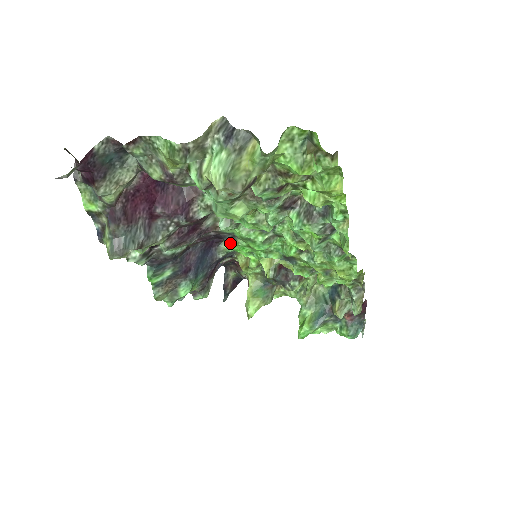
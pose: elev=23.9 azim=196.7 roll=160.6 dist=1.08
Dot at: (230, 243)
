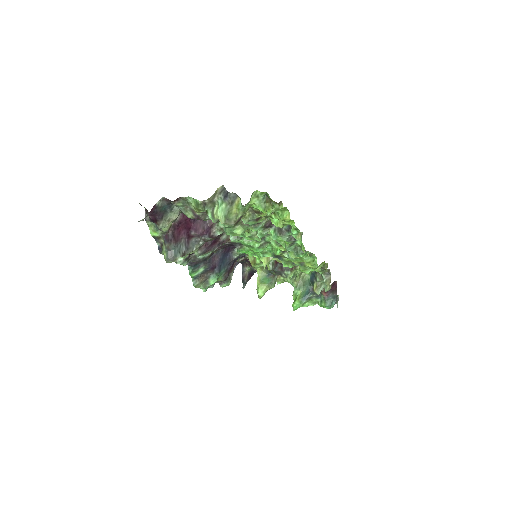
Dot at: (239, 249)
